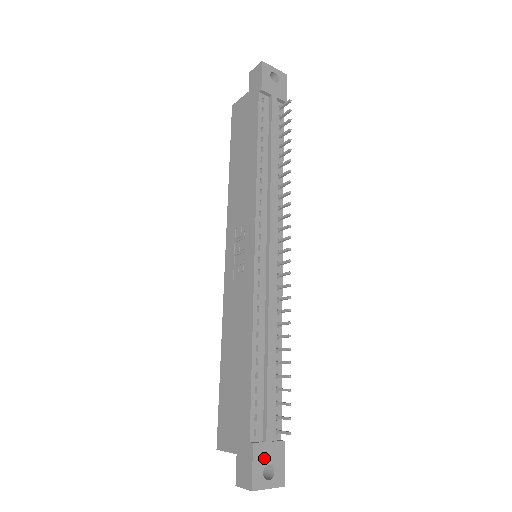
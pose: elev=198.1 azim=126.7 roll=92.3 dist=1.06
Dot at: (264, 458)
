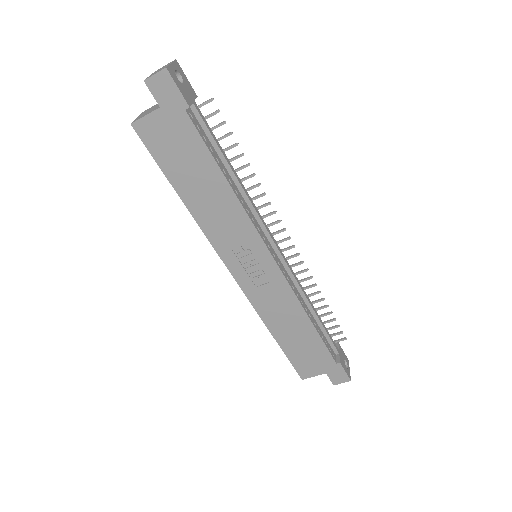
Dot at: (343, 362)
